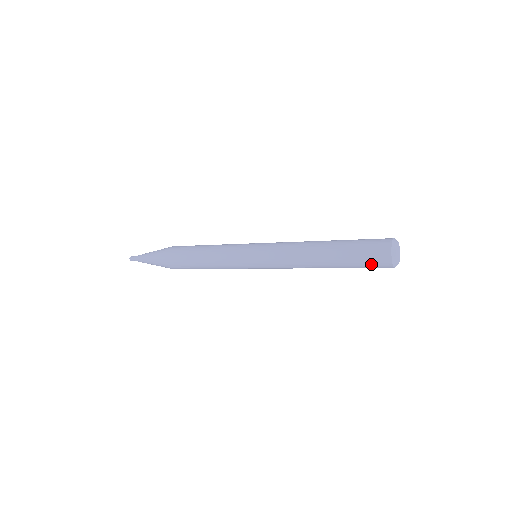
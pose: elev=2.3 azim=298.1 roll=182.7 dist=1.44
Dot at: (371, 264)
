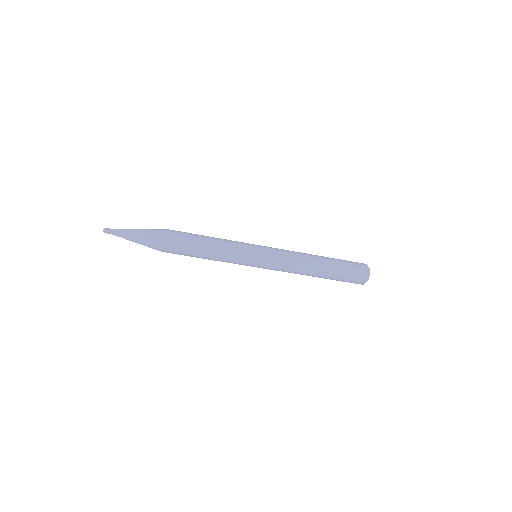
Dot at: (354, 274)
